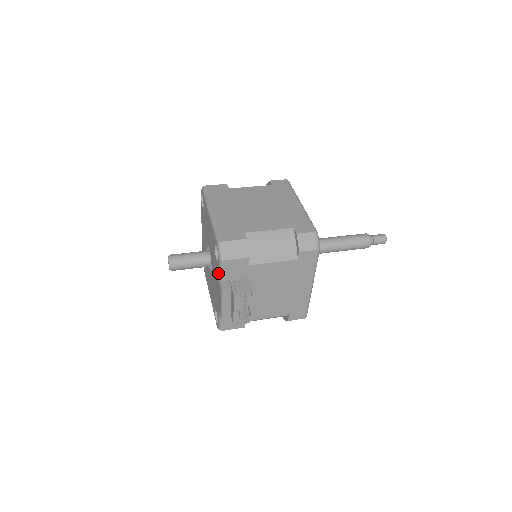
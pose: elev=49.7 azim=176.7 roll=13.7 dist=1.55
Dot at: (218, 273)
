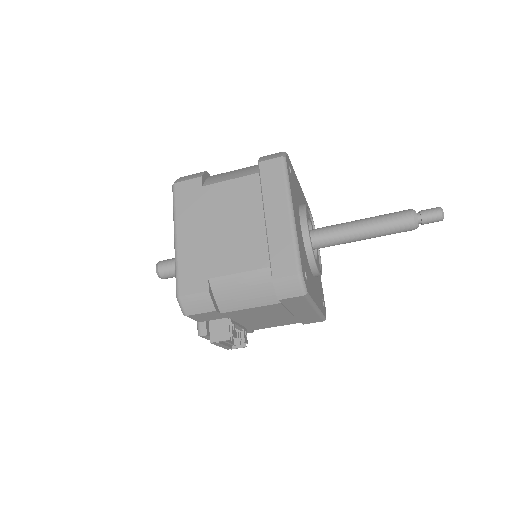
Dot at: occluded
